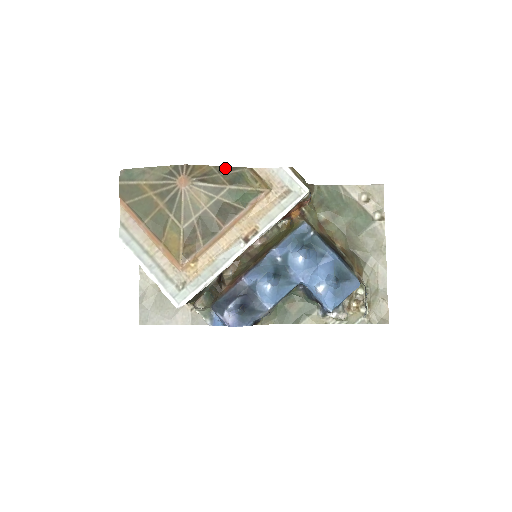
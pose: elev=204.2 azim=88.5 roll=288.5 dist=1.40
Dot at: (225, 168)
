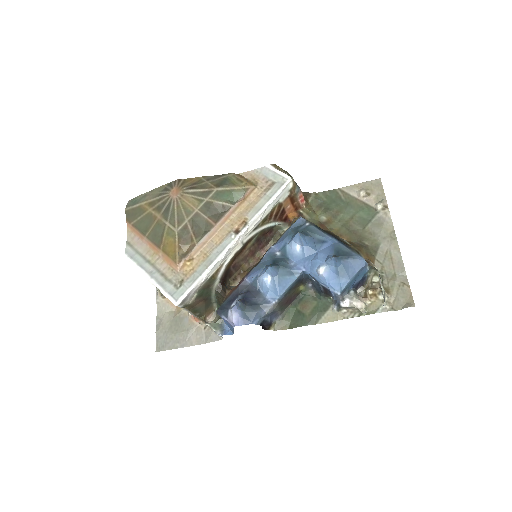
Dot at: (213, 177)
